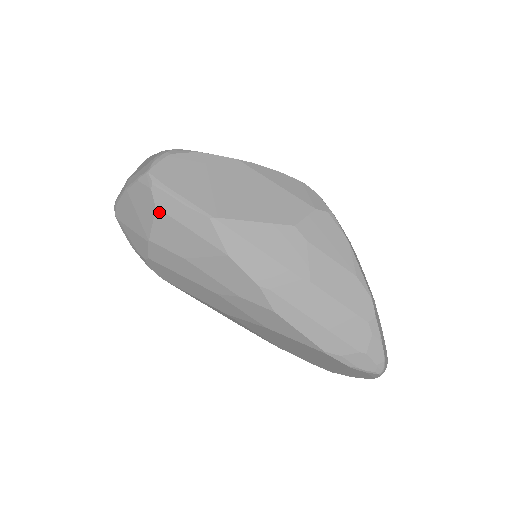
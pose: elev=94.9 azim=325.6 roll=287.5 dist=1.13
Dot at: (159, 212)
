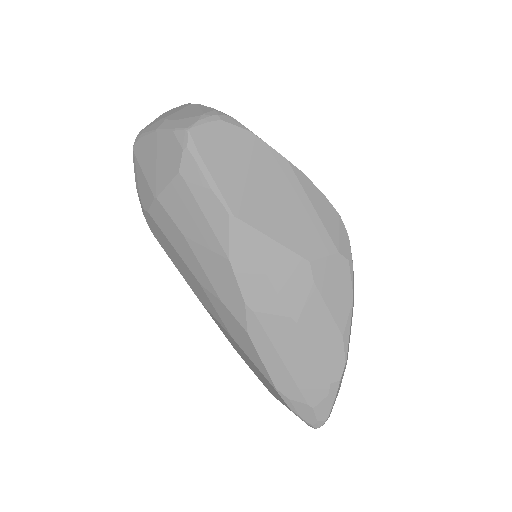
Dot at: (180, 178)
